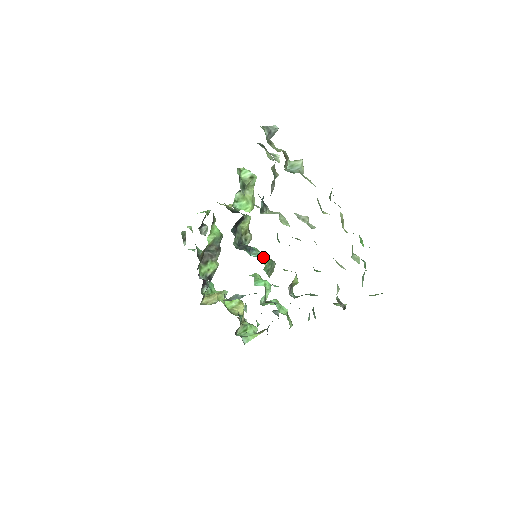
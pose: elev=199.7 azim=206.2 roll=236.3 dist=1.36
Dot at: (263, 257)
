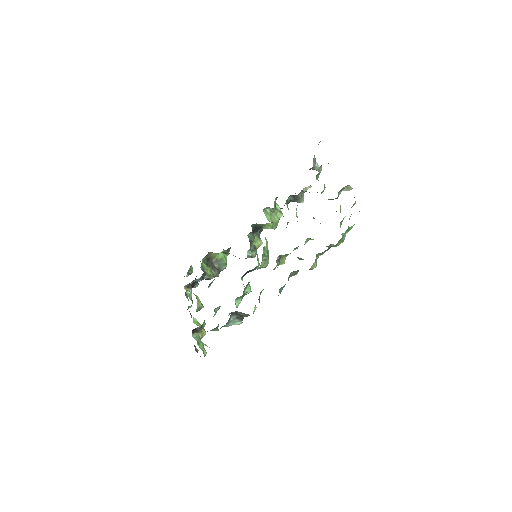
Dot at: (267, 242)
